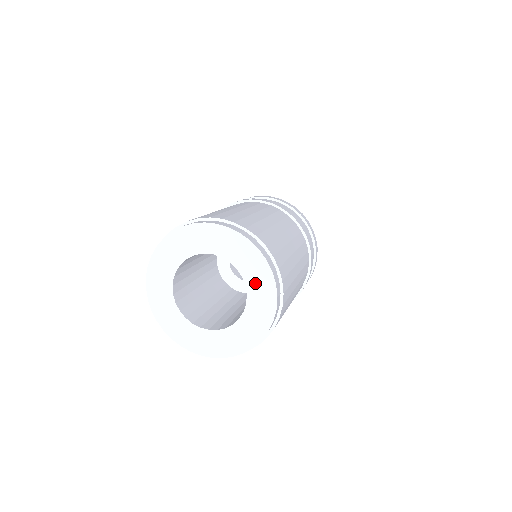
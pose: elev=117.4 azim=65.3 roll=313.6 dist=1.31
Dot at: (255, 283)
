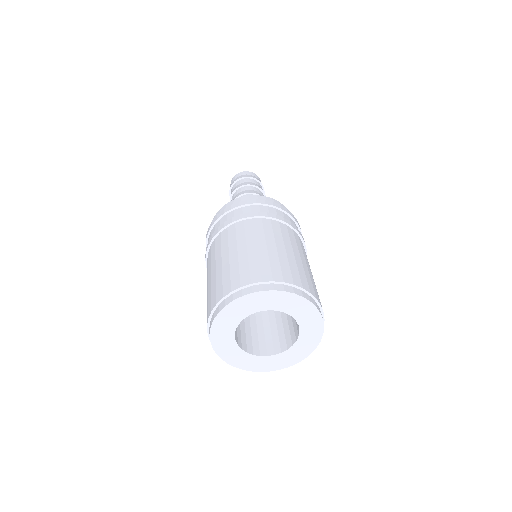
Dot at: (290, 307)
